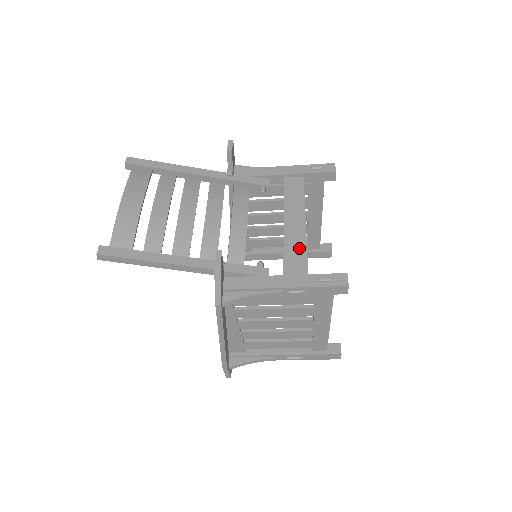
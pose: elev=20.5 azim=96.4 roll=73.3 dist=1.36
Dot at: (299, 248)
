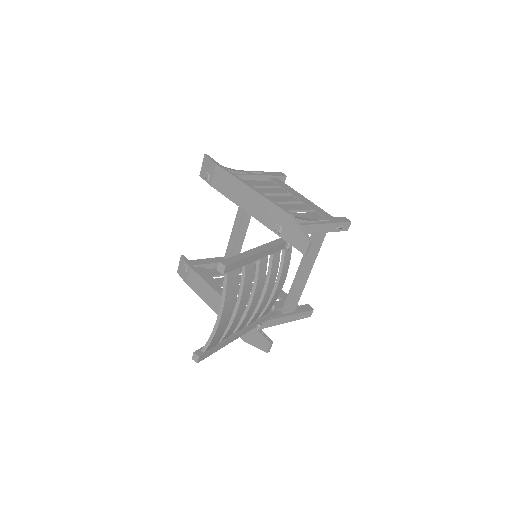
Dot at: (299, 294)
